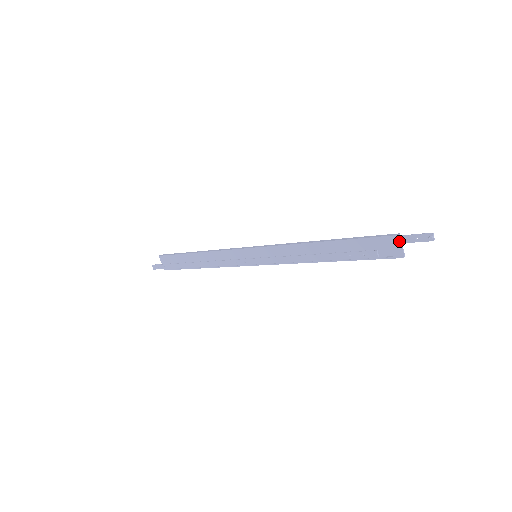
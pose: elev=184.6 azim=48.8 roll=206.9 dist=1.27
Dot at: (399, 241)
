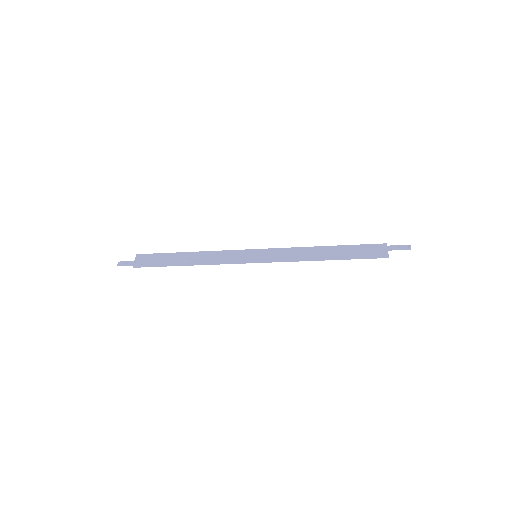
Dot at: (386, 248)
